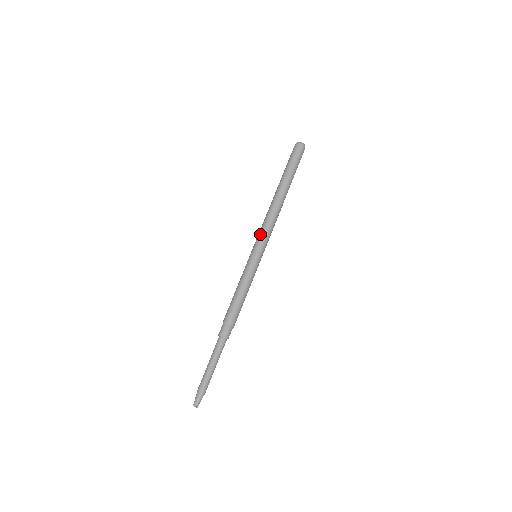
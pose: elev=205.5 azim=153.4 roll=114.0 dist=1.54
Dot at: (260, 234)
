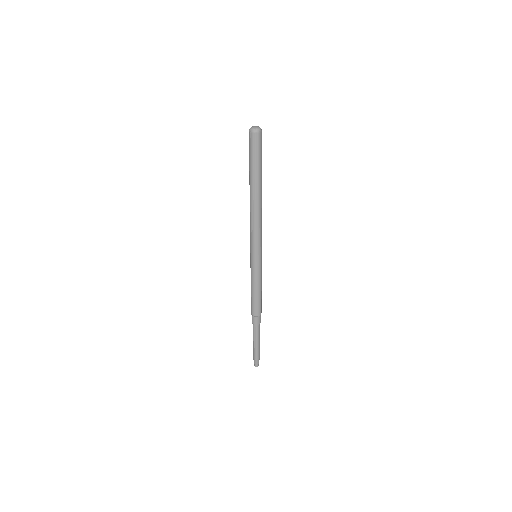
Dot at: (251, 240)
